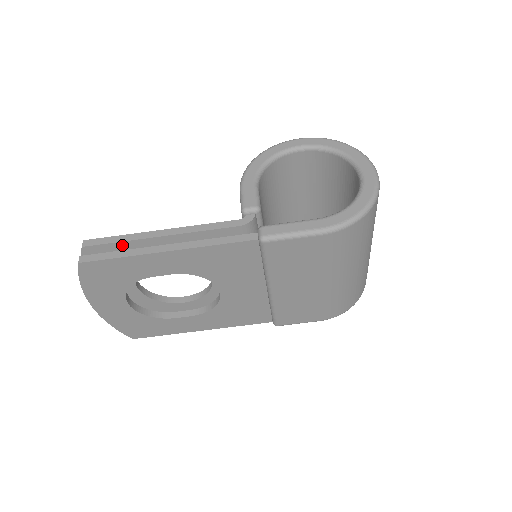
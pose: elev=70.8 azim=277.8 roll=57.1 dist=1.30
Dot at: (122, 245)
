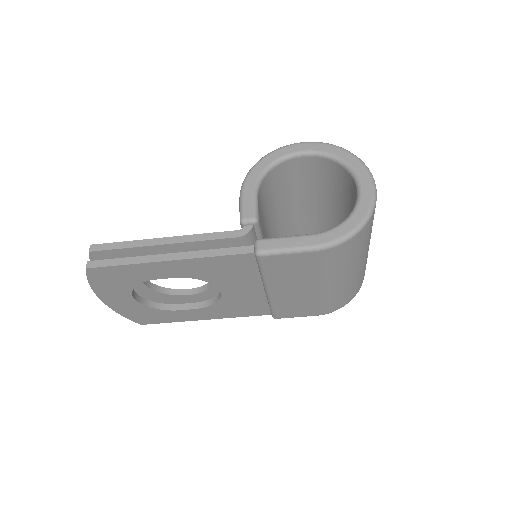
Dot at: (126, 251)
